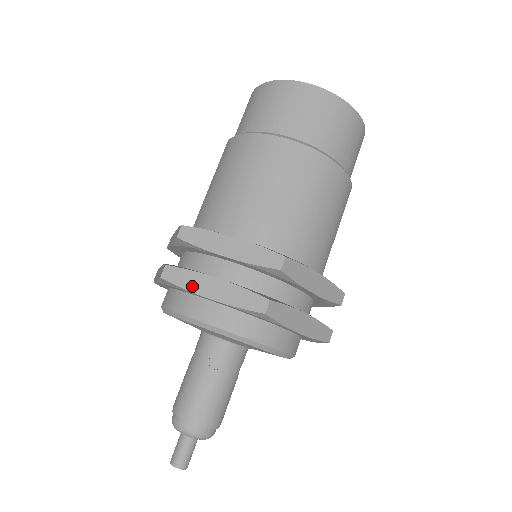
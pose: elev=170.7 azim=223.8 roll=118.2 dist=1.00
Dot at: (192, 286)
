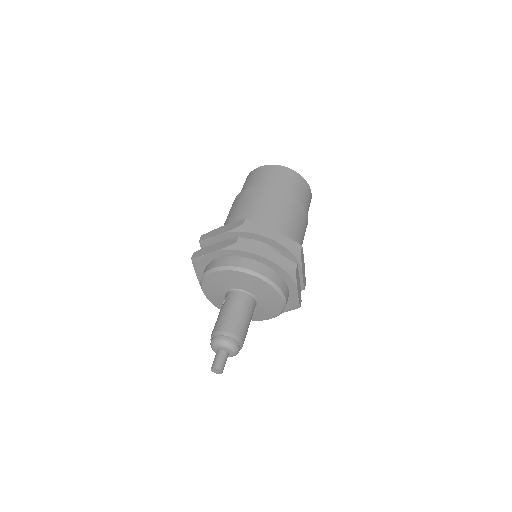
Dot at: (255, 250)
